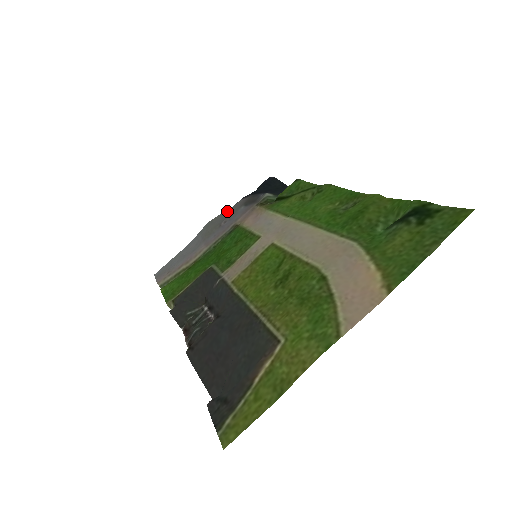
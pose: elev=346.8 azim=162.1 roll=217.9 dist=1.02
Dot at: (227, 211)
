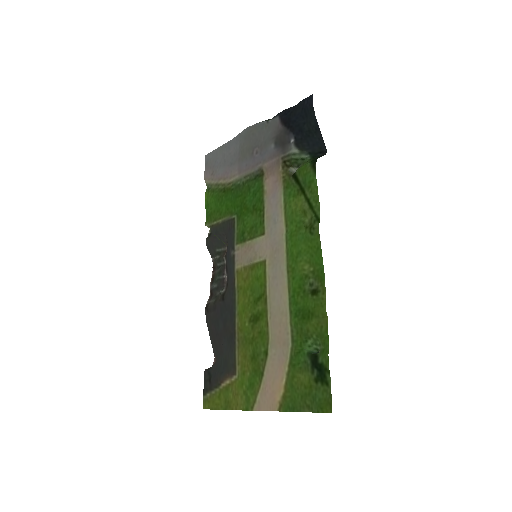
Dot at: (264, 127)
